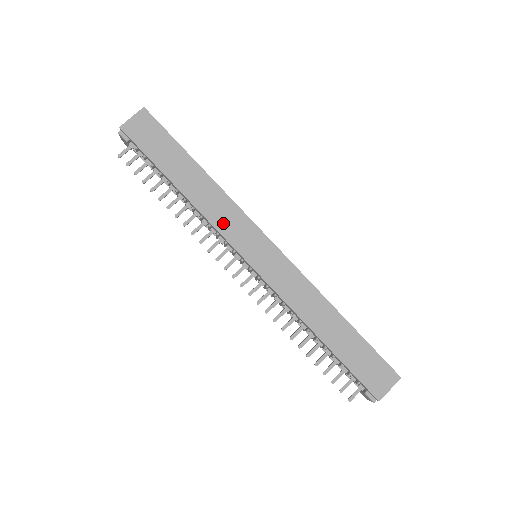
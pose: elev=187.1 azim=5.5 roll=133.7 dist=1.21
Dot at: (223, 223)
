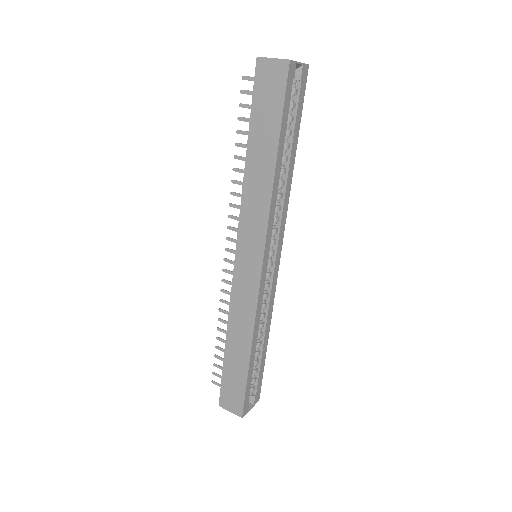
Dot at: (248, 216)
